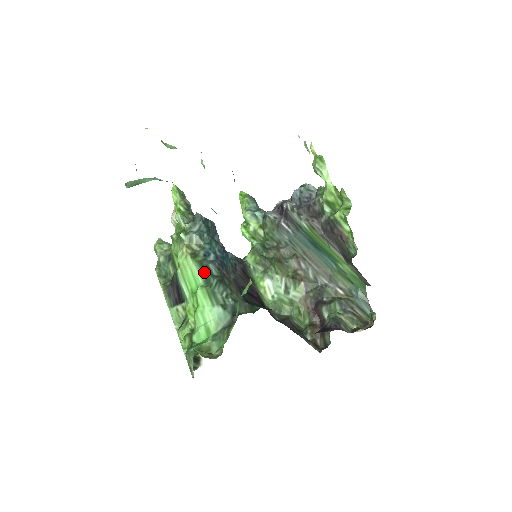
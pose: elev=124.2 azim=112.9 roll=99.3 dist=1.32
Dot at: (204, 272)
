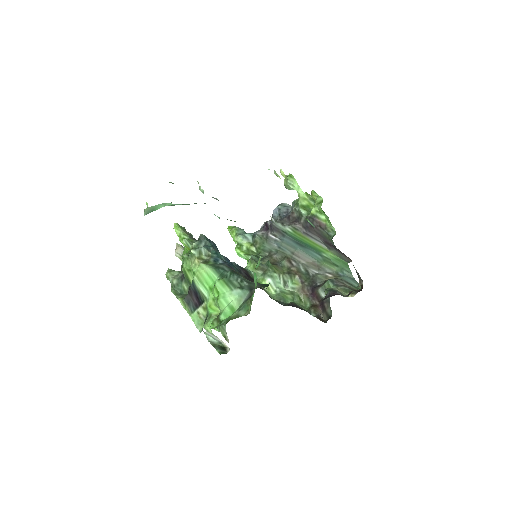
Dot at: (218, 270)
